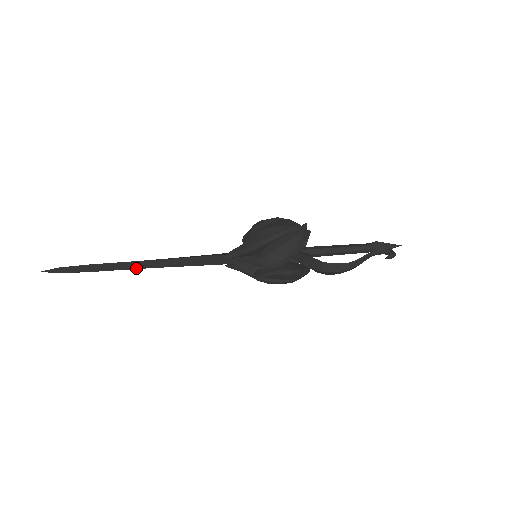
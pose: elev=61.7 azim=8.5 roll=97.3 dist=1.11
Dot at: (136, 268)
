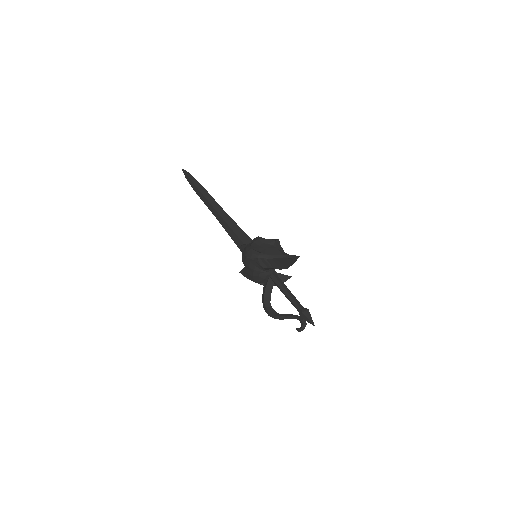
Dot at: (210, 210)
